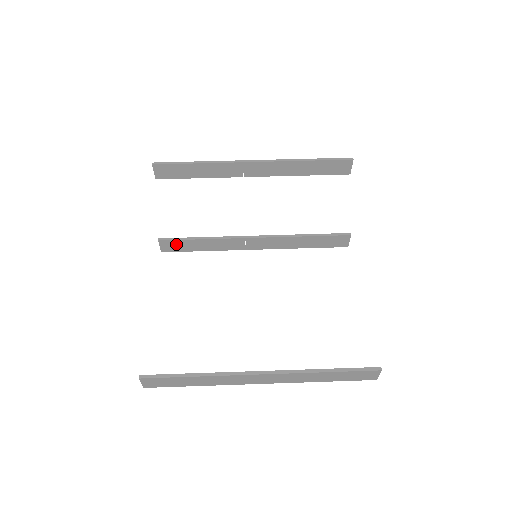
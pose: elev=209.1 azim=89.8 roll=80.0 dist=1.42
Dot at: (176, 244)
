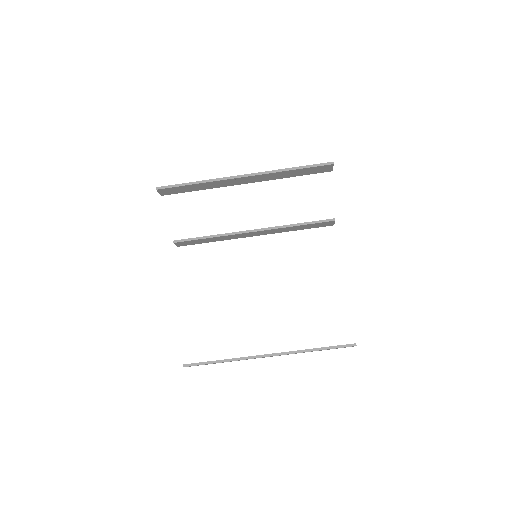
Dot at: (189, 242)
